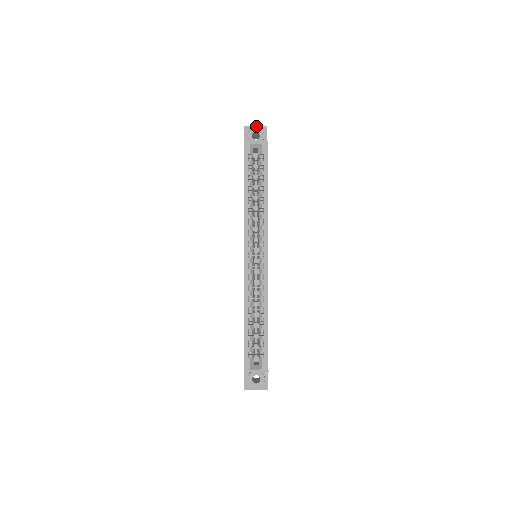
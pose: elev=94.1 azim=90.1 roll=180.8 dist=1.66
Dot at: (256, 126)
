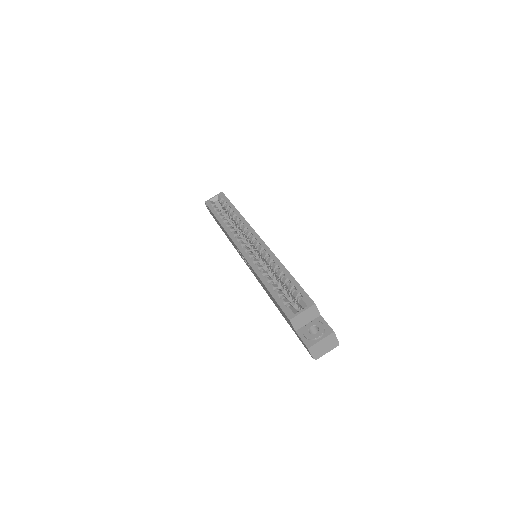
Dot at: occluded
